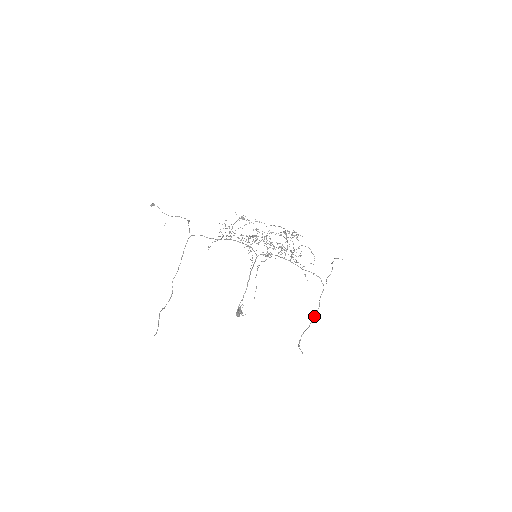
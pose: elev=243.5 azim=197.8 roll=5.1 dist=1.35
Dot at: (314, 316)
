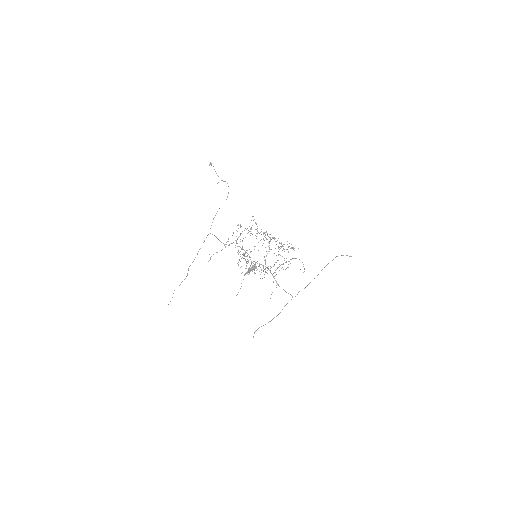
Dot at: (273, 318)
